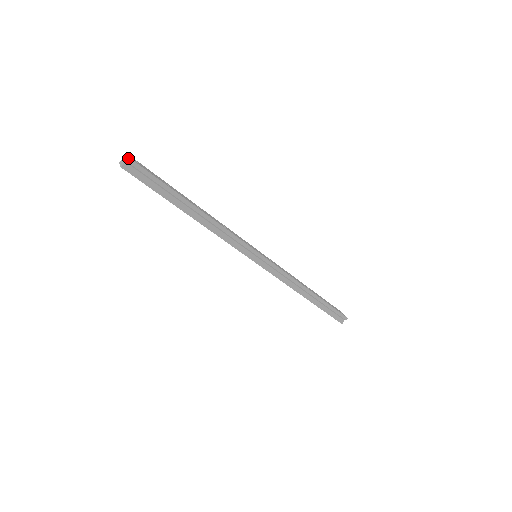
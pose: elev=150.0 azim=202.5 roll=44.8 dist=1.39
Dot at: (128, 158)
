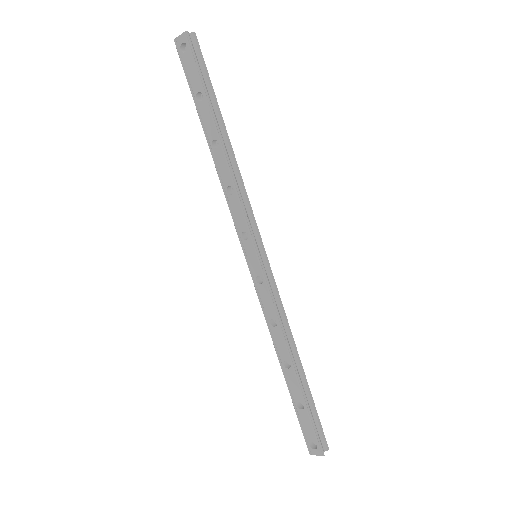
Dot at: occluded
